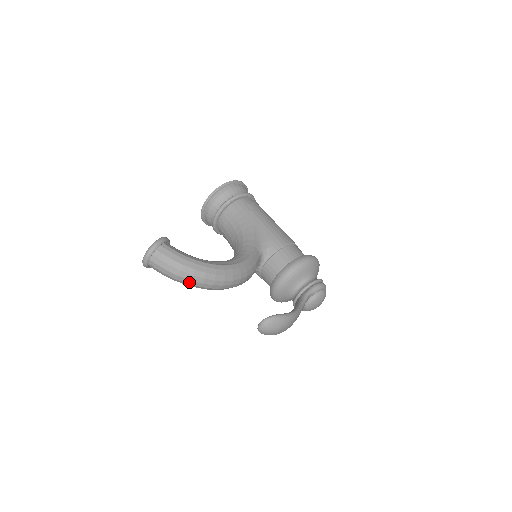
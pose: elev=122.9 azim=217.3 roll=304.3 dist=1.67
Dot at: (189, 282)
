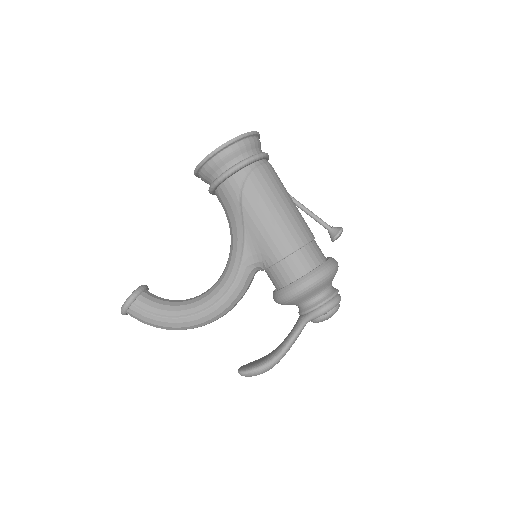
Dot at: occluded
